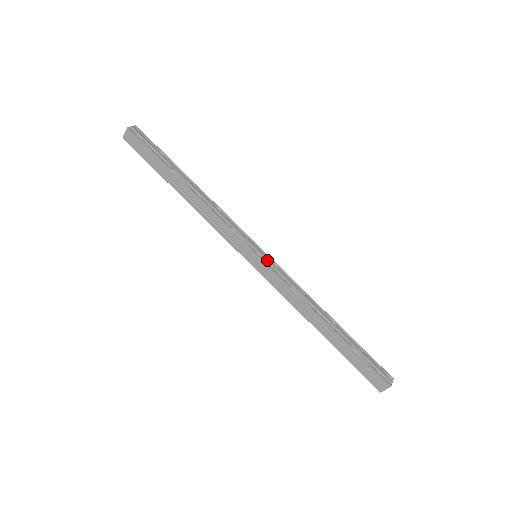
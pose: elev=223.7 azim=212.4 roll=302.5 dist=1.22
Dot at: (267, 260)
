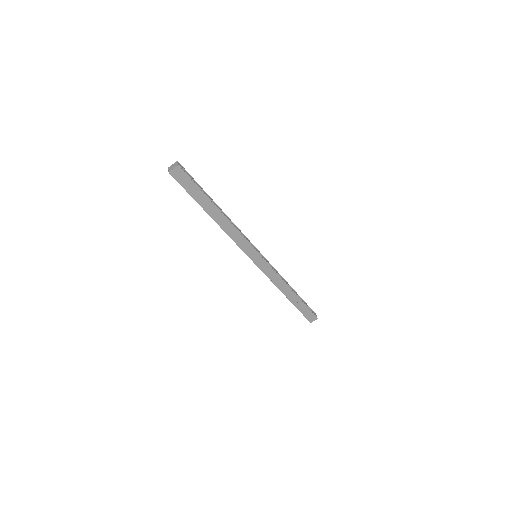
Dot at: (264, 258)
